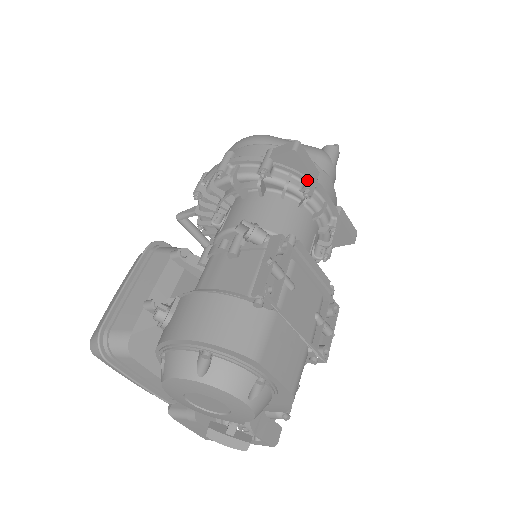
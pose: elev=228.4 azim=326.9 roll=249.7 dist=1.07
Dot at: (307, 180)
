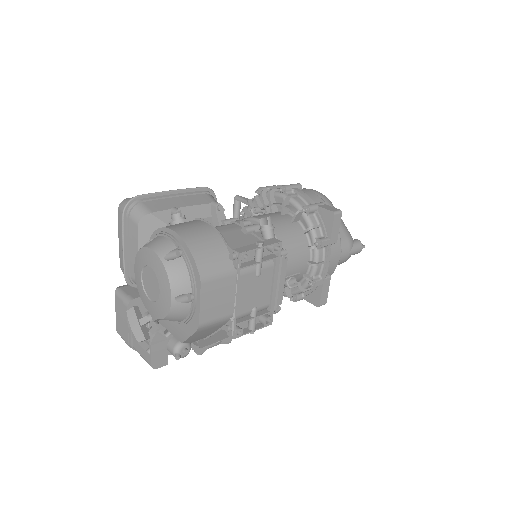
Dot at: (326, 237)
